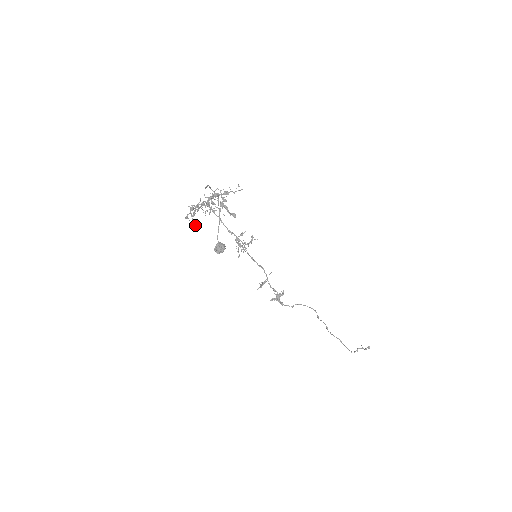
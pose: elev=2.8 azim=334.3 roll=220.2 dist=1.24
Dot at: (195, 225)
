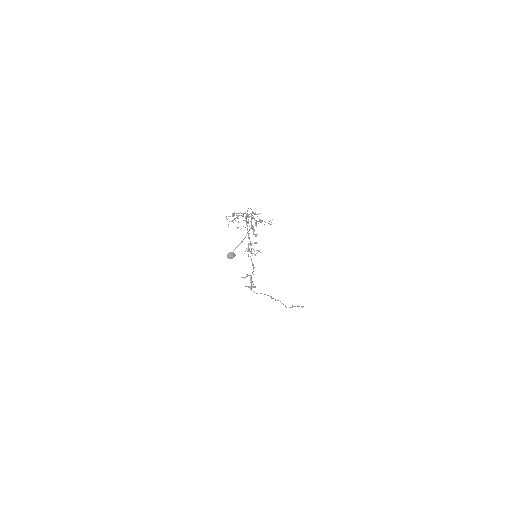
Dot at: occluded
